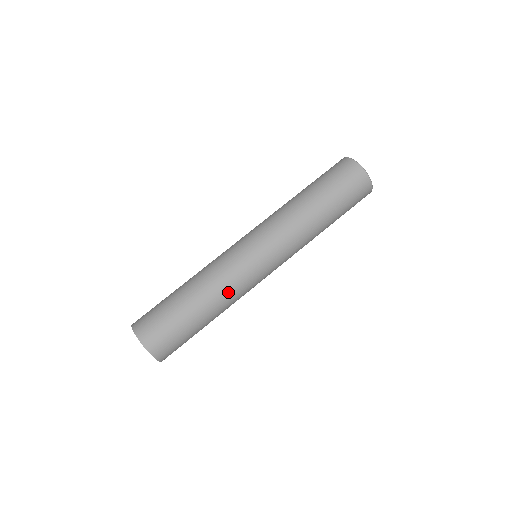
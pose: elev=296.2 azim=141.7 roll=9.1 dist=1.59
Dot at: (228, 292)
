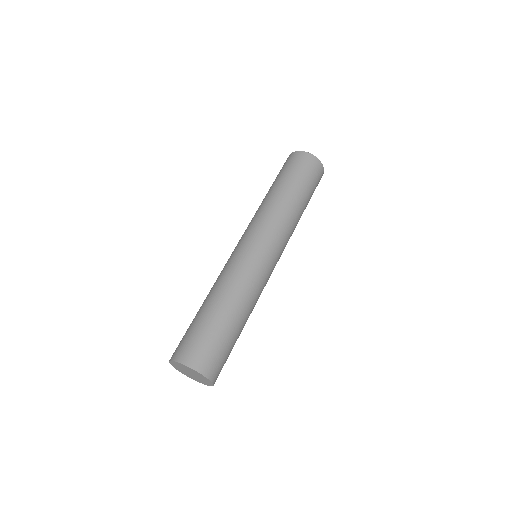
Dot at: (250, 290)
